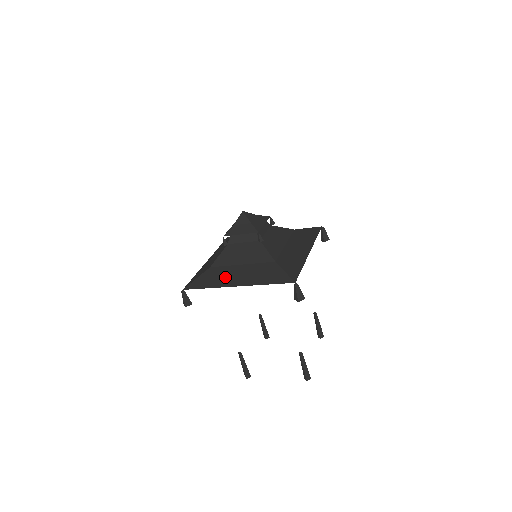
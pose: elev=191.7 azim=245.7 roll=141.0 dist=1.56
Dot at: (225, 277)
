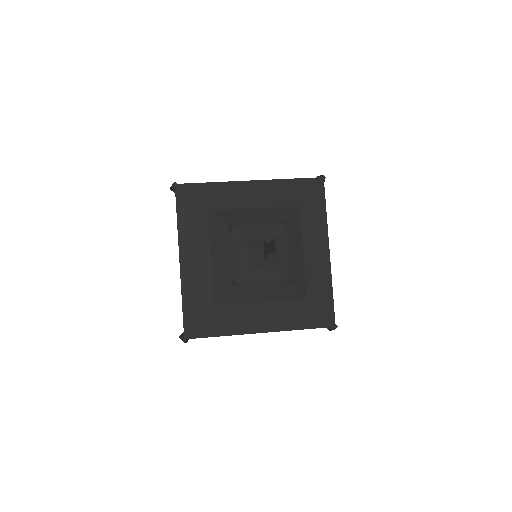
Dot at: (242, 321)
